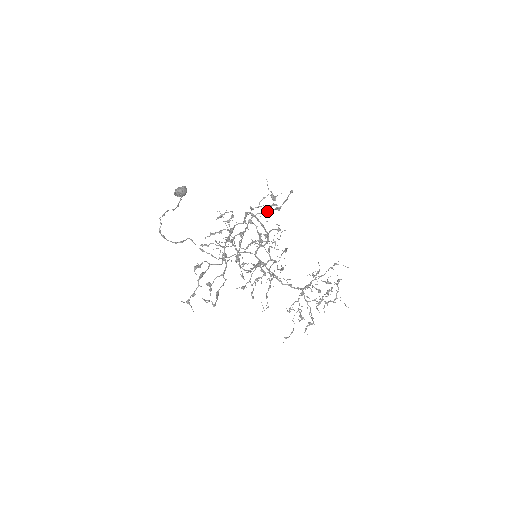
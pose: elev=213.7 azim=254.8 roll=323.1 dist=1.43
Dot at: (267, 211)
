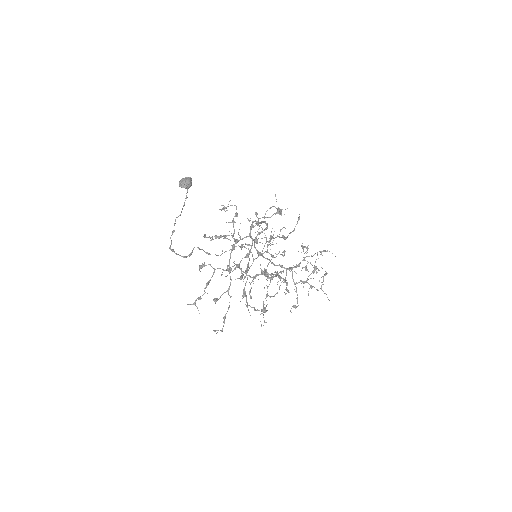
Dot at: (274, 238)
